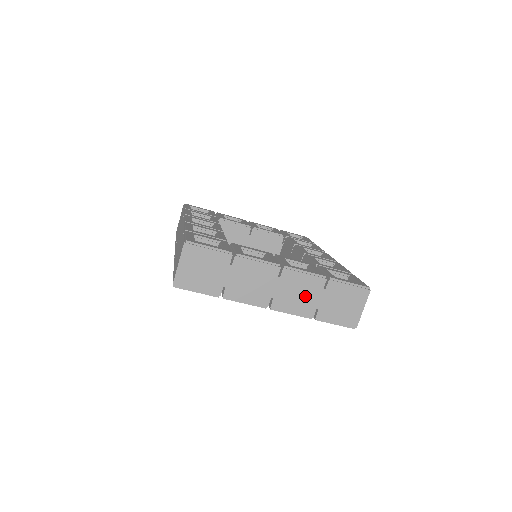
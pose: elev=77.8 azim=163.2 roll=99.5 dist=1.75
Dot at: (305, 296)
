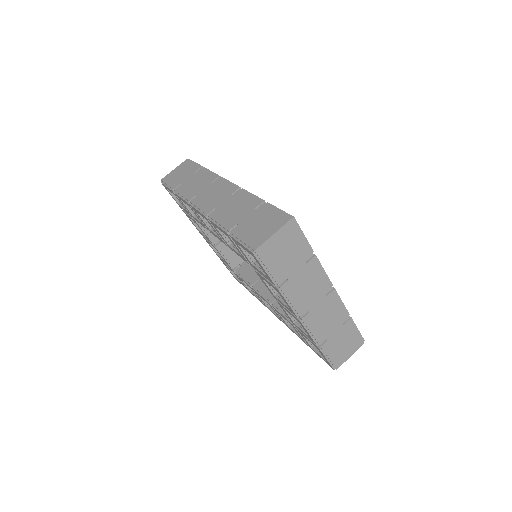
Dot at: (328, 323)
